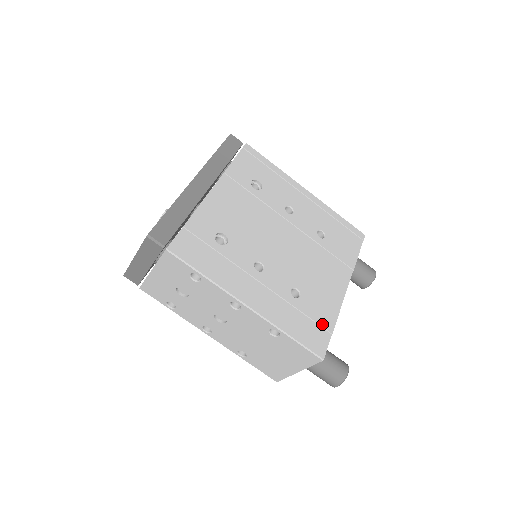
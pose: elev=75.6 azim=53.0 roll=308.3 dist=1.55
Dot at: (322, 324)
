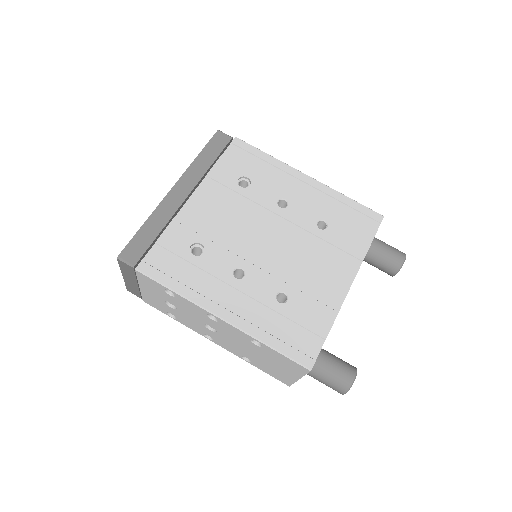
Dot at: (313, 329)
